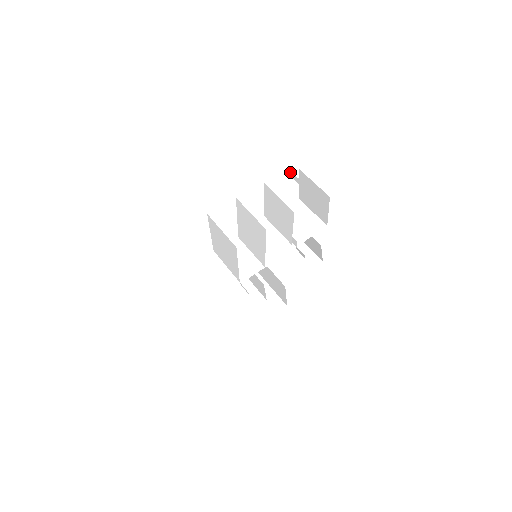
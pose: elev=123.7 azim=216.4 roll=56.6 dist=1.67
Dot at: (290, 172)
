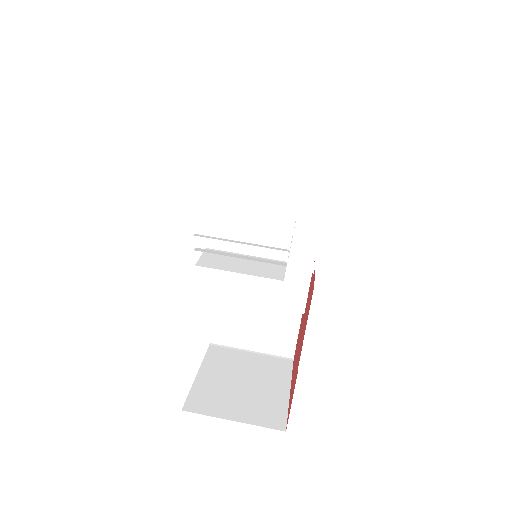
Dot at: occluded
